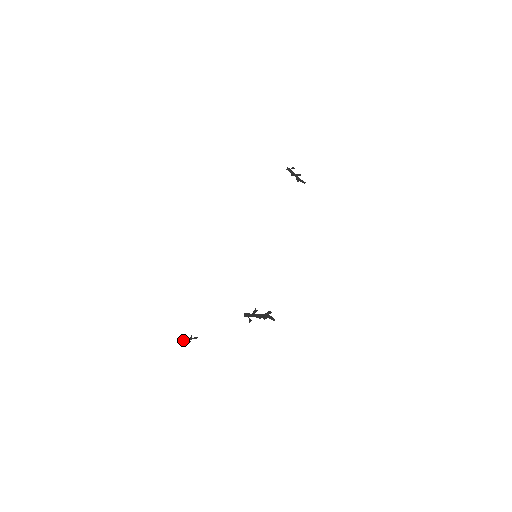
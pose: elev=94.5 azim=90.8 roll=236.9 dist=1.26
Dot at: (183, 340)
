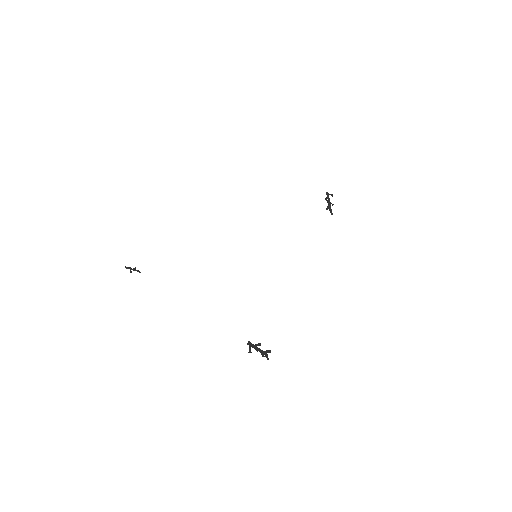
Dot at: (125, 266)
